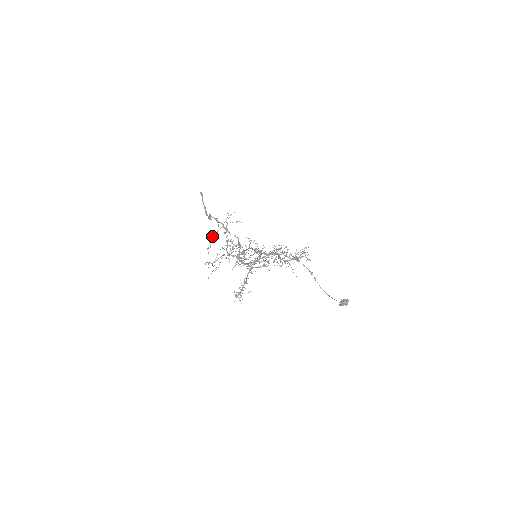
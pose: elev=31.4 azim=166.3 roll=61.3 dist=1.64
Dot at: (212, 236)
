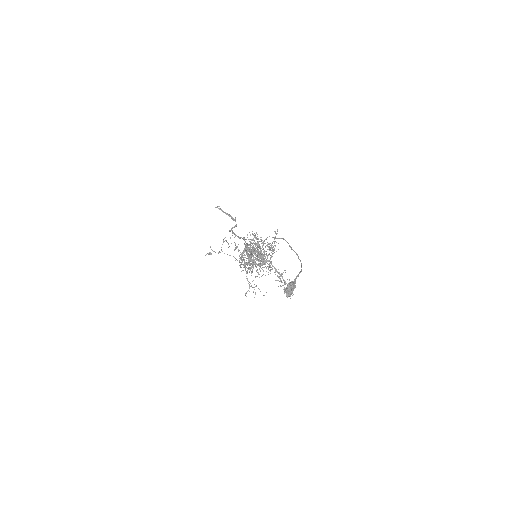
Dot at: occluded
